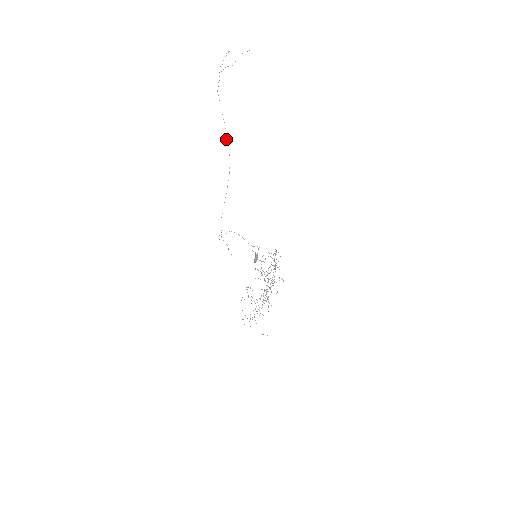
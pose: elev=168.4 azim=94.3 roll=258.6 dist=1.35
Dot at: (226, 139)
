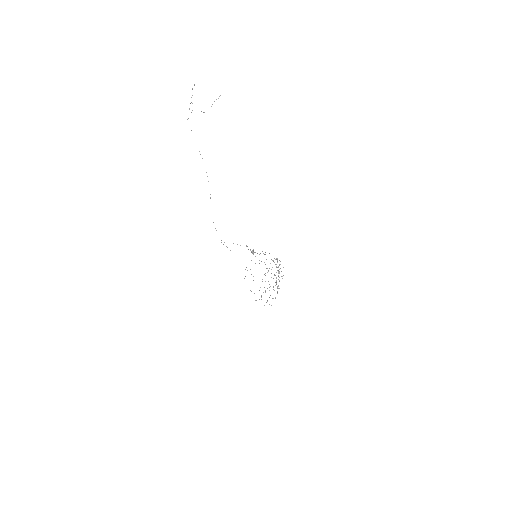
Dot at: (200, 154)
